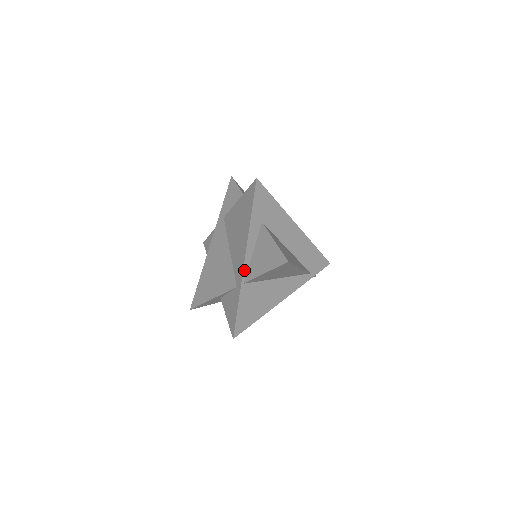
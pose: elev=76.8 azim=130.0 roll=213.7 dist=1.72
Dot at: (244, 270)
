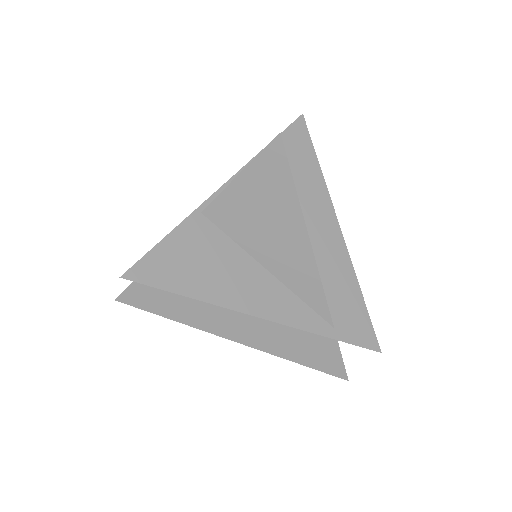
Dot at: (215, 196)
